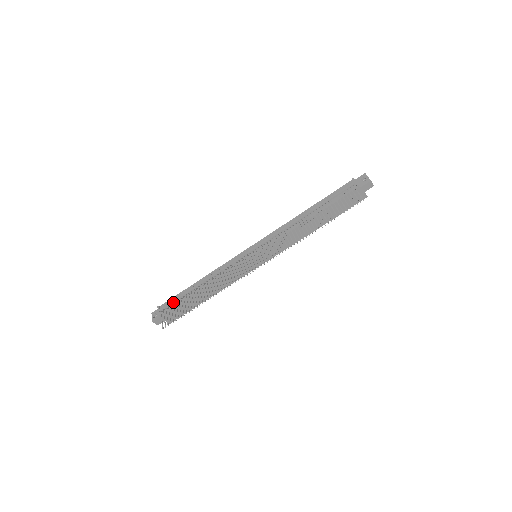
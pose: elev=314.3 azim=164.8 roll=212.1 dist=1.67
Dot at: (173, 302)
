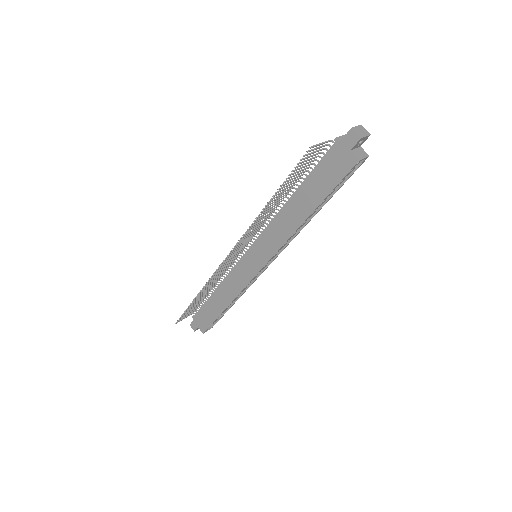
Dot at: occluded
